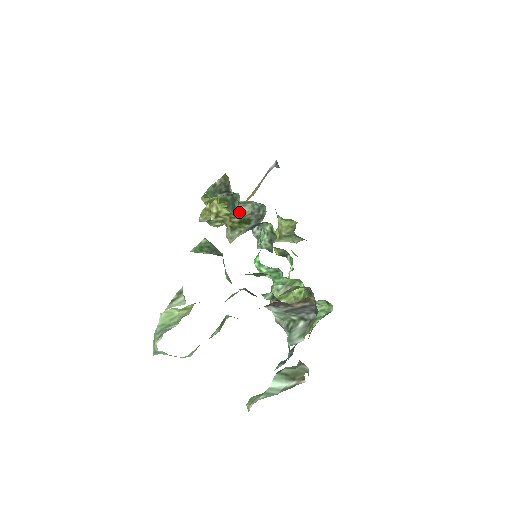
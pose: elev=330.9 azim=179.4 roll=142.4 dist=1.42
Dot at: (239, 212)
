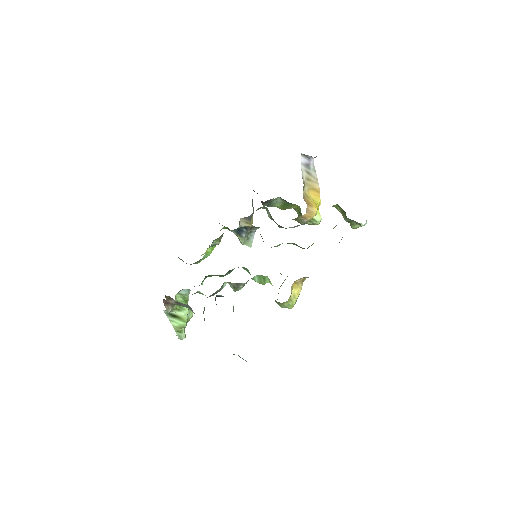
Dot at: occluded
